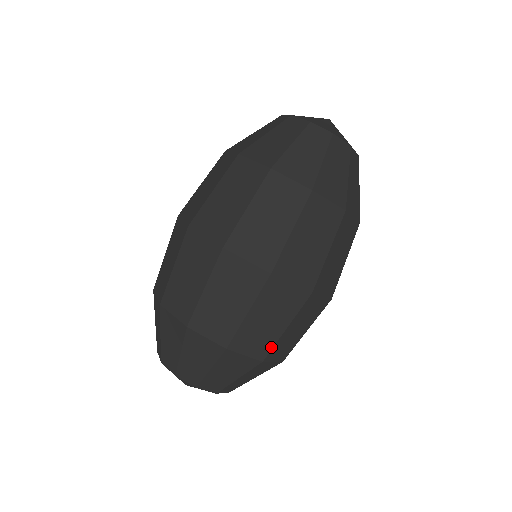
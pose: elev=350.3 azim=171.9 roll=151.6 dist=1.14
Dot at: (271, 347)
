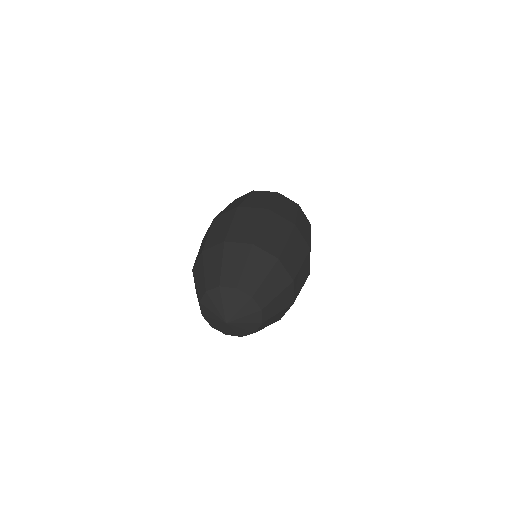
Dot at: (297, 295)
